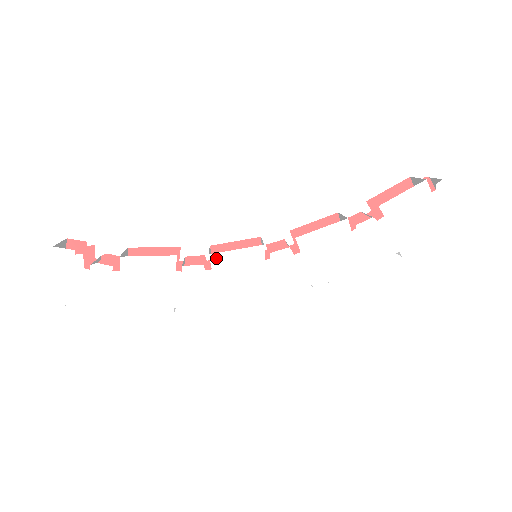
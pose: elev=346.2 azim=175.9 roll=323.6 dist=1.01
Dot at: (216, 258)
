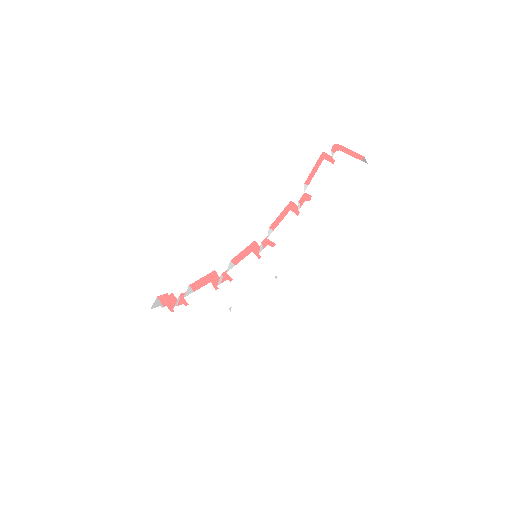
Dot at: (232, 273)
